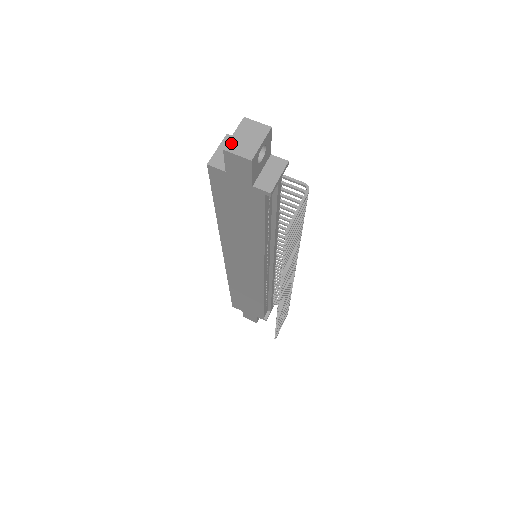
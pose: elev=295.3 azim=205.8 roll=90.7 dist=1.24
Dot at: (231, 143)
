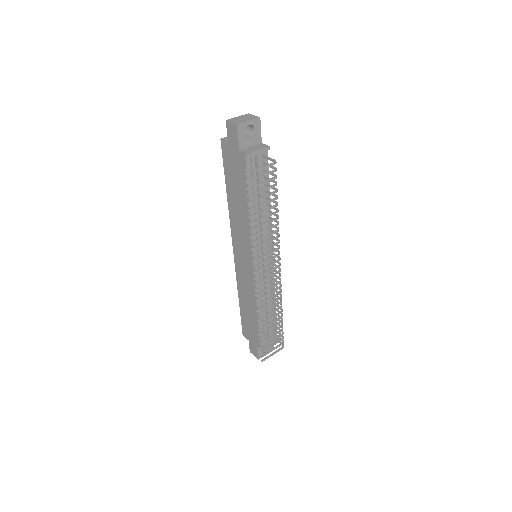
Dot at: (232, 119)
